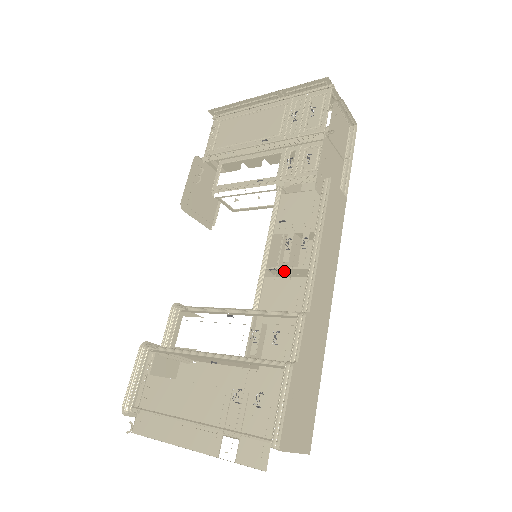
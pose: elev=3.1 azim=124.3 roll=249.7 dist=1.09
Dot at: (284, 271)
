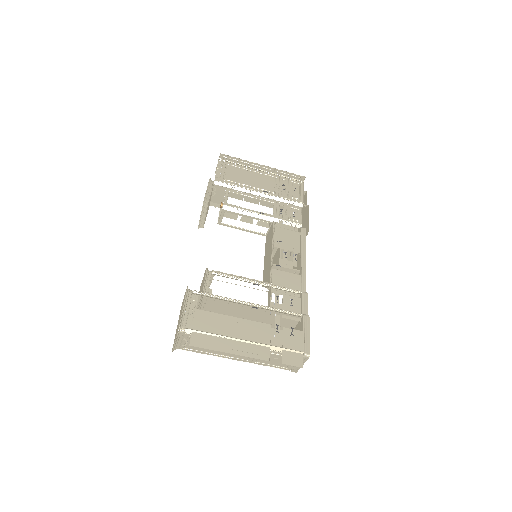
Dot at: (281, 269)
